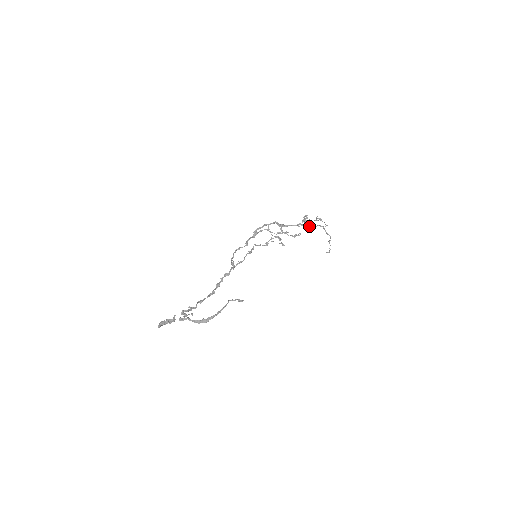
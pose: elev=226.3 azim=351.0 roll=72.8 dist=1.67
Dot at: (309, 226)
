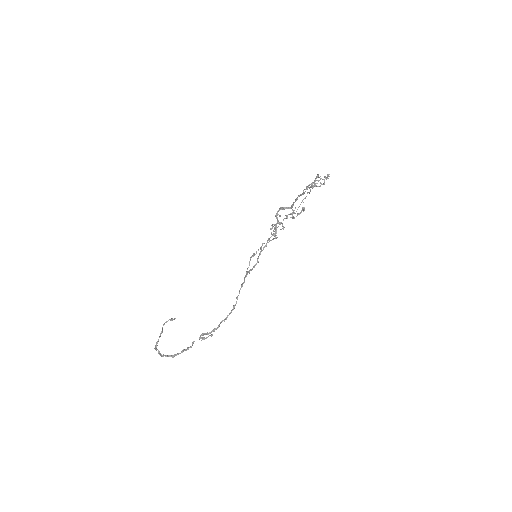
Dot at: (303, 193)
